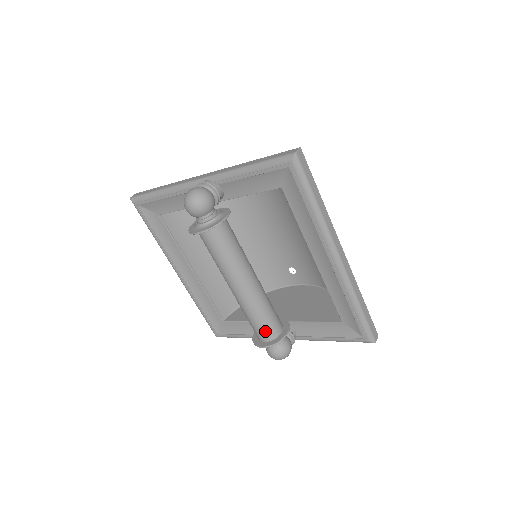
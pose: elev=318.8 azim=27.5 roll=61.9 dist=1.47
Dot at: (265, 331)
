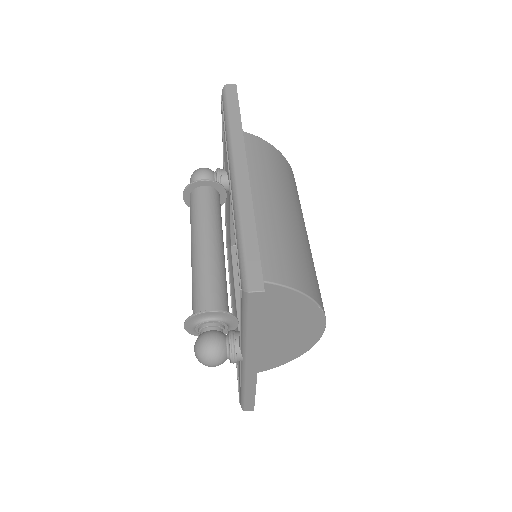
Dot at: (194, 305)
